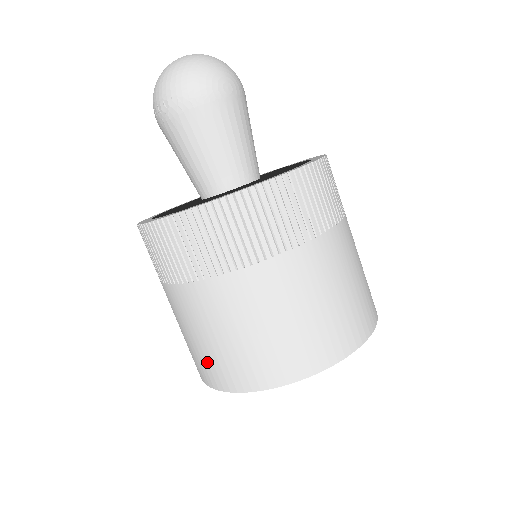
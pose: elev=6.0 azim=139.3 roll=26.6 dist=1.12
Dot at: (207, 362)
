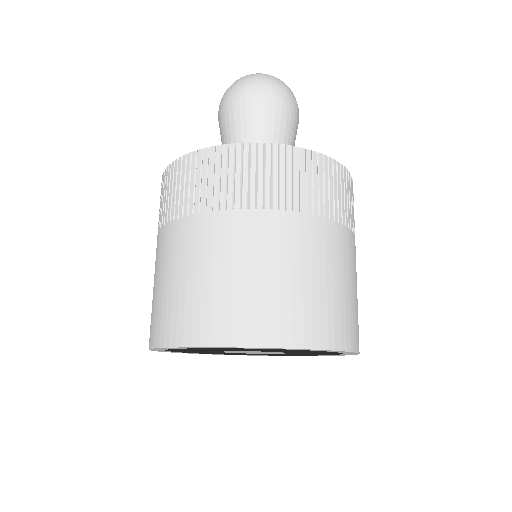
Dot at: (262, 307)
